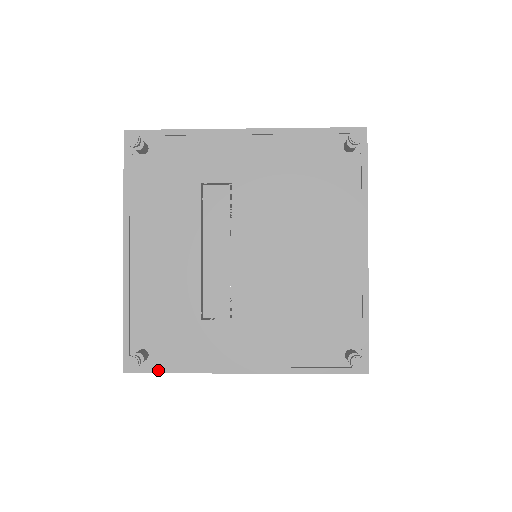
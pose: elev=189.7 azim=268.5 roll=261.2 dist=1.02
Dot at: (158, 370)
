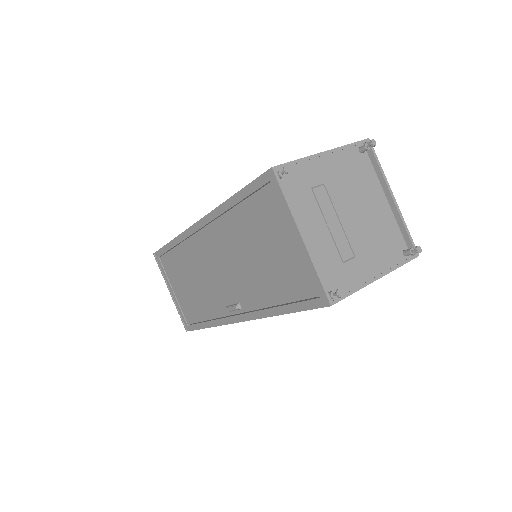
Dot at: (345, 296)
